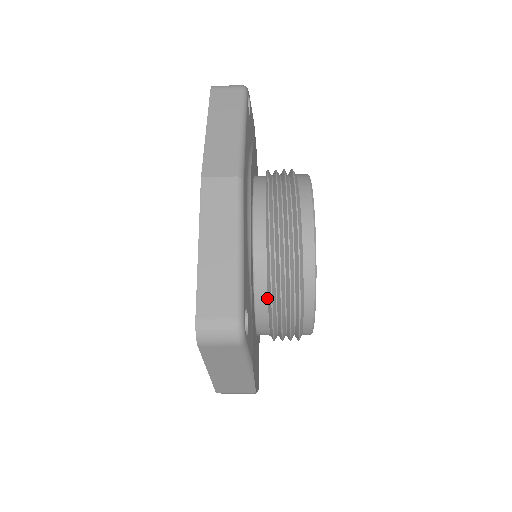
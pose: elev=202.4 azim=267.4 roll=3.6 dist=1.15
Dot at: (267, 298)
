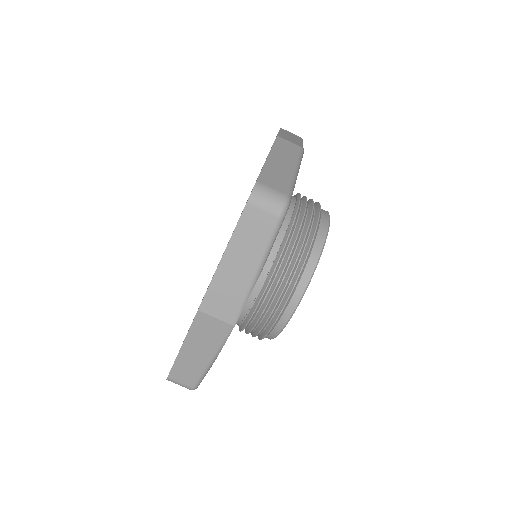
Dot at: (277, 253)
